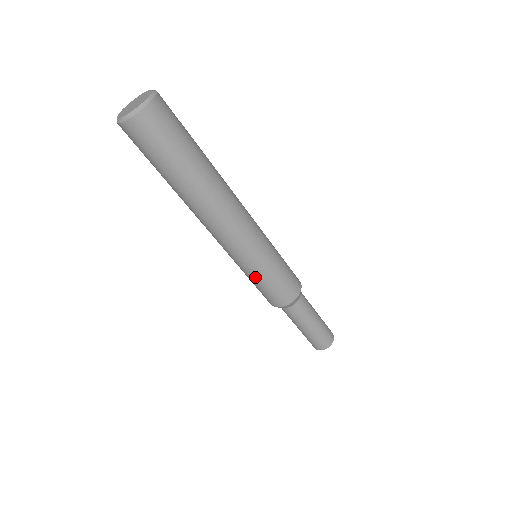
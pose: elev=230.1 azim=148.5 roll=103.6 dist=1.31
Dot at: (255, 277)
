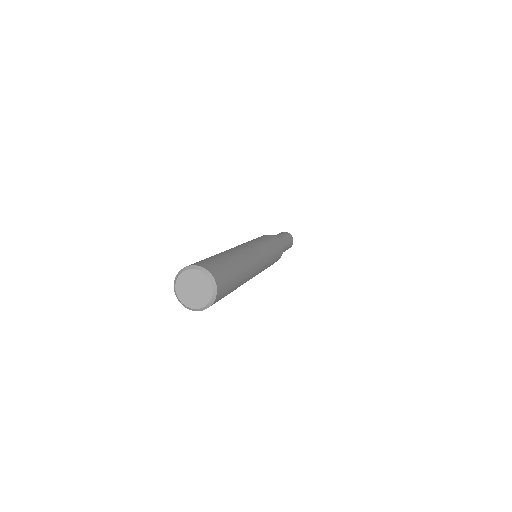
Dot at: occluded
